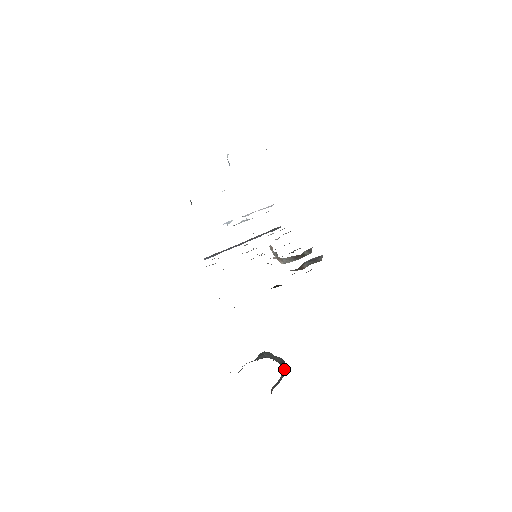
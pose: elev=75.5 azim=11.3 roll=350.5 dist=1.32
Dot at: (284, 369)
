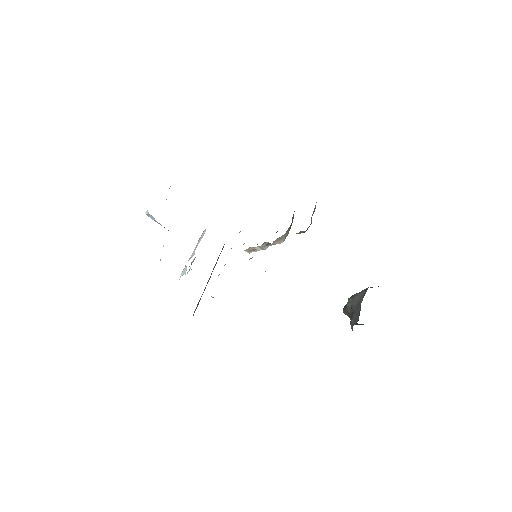
Dot at: occluded
